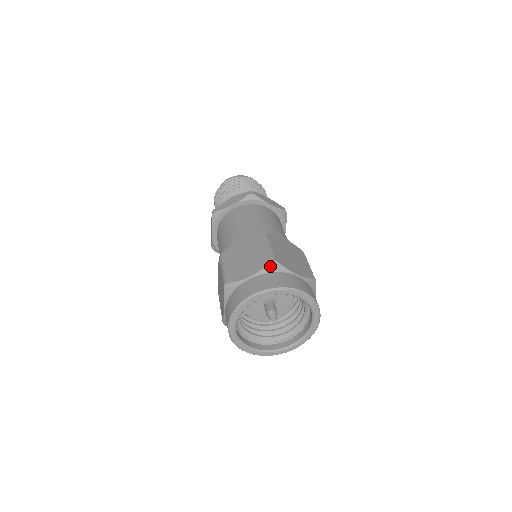
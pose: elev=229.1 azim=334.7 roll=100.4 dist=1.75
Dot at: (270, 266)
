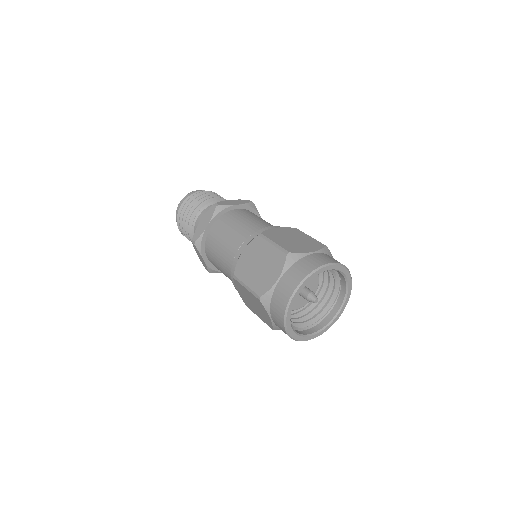
Dot at: (288, 260)
